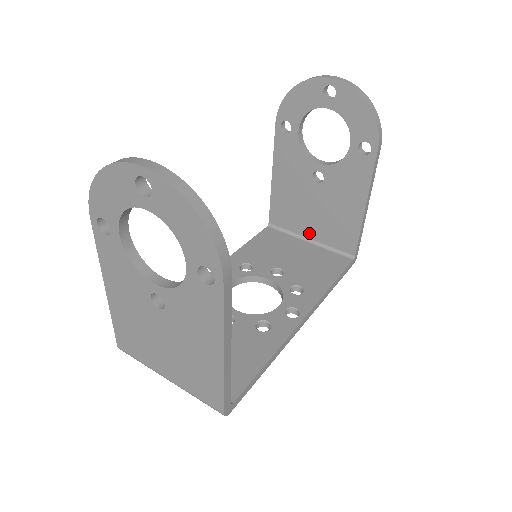
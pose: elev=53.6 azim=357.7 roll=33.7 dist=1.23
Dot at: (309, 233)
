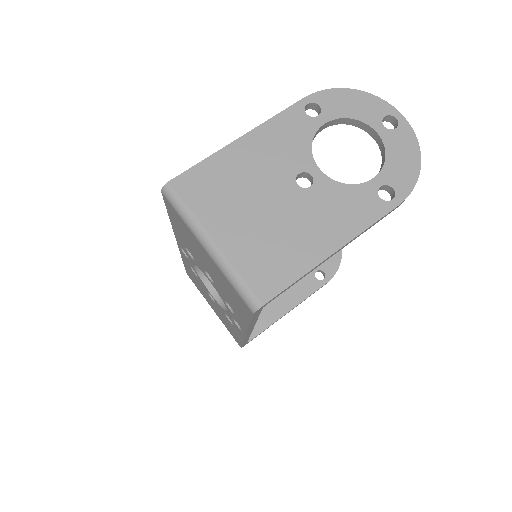
Dot at: occluded
